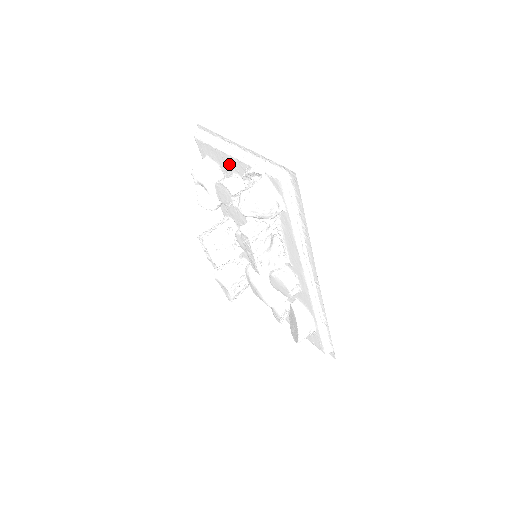
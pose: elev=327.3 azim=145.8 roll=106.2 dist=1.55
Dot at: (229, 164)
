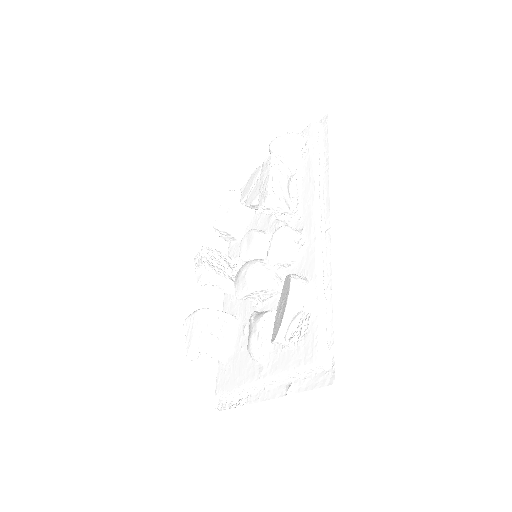
Dot at: occluded
